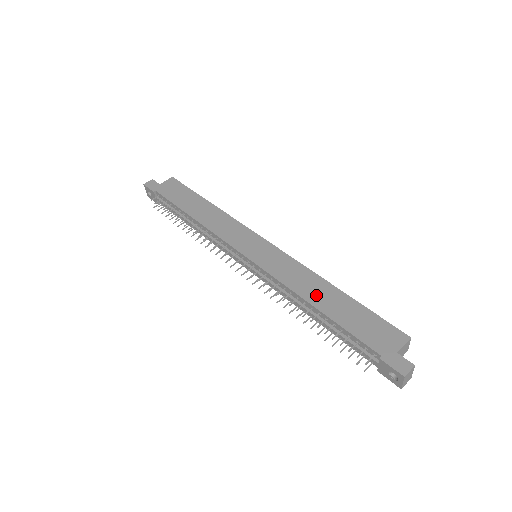
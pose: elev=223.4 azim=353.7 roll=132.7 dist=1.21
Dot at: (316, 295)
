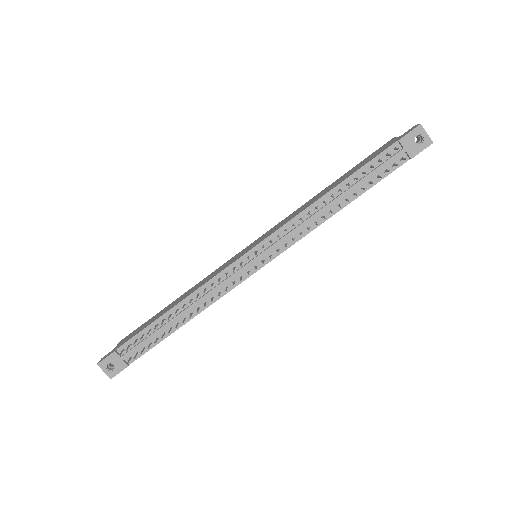
Dot at: (322, 194)
